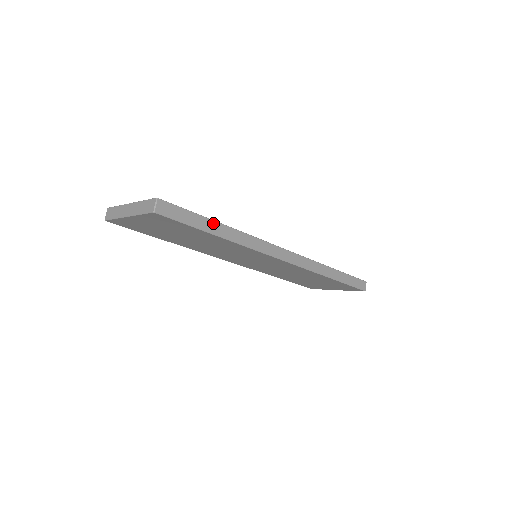
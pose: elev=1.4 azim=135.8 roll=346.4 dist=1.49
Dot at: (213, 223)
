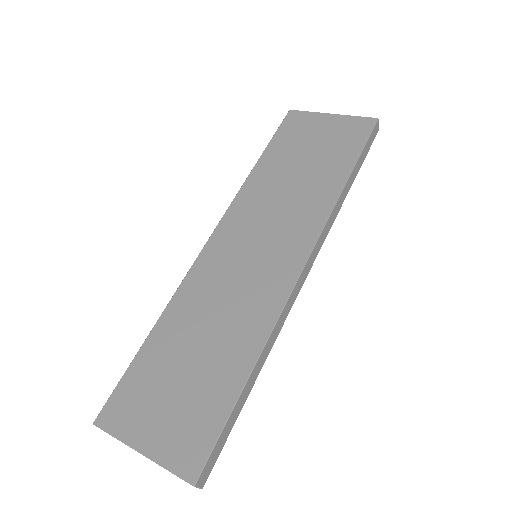
Dot at: (243, 393)
